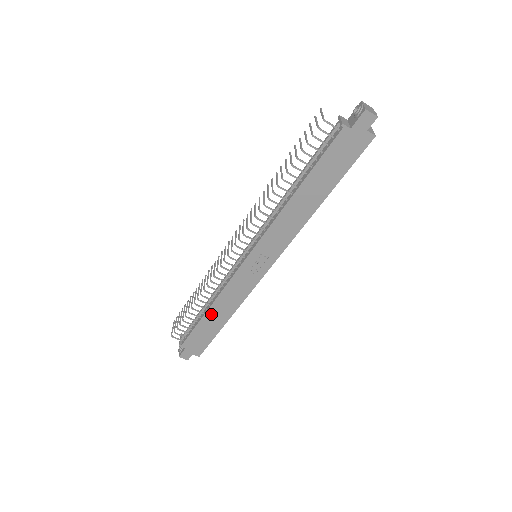
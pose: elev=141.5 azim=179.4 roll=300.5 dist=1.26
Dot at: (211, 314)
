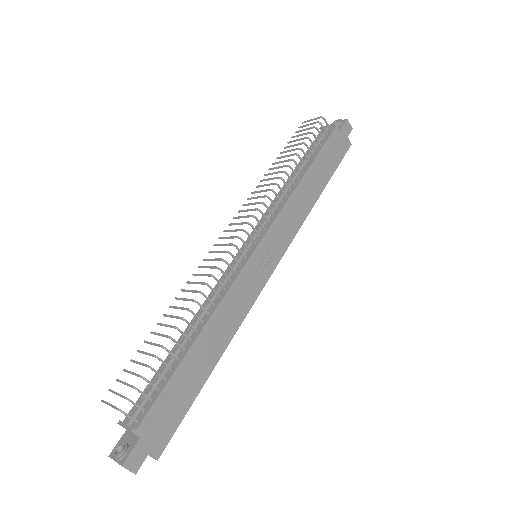
Dot at: (199, 347)
